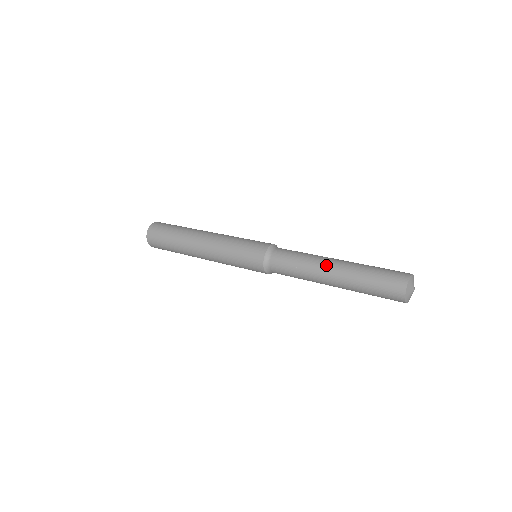
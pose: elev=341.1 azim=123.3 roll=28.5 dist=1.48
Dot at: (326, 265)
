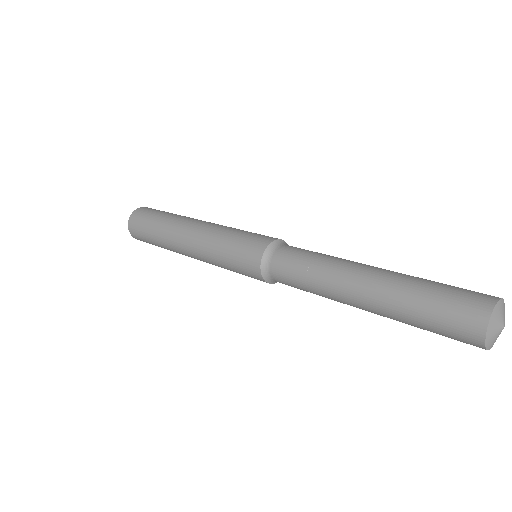
Dot at: (355, 268)
